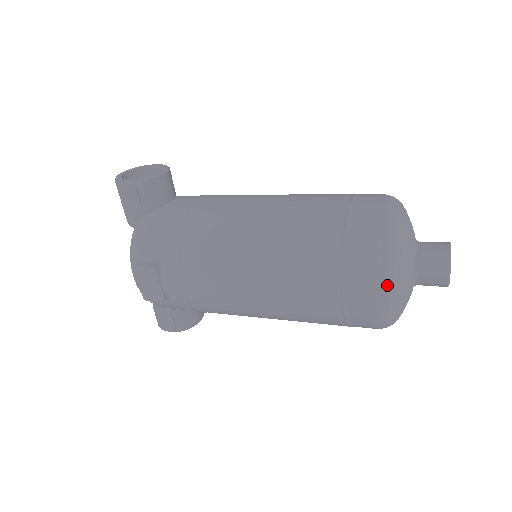
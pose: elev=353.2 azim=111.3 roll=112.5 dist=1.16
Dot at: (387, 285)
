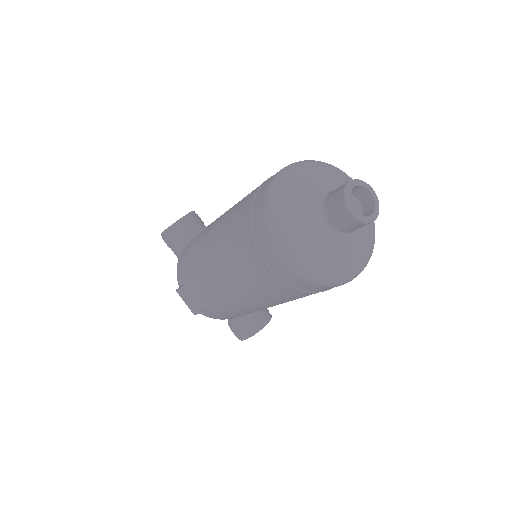
Dot at: (282, 242)
